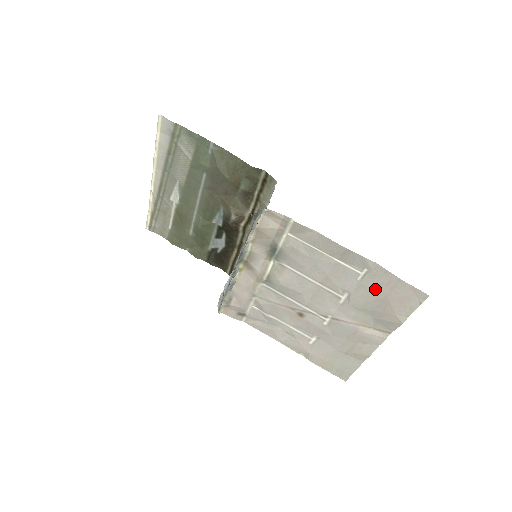
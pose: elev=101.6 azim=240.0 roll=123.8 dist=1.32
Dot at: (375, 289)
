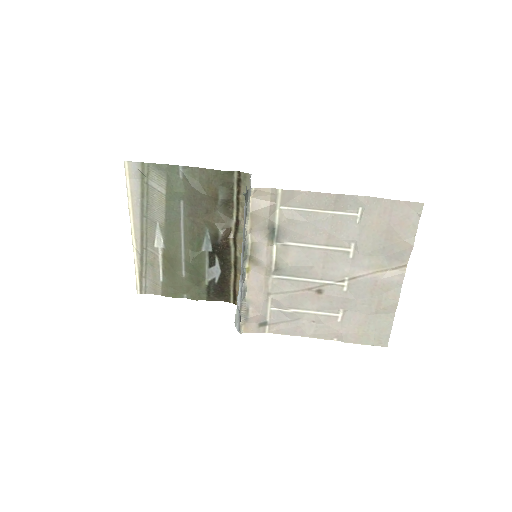
Dot at: (376, 223)
